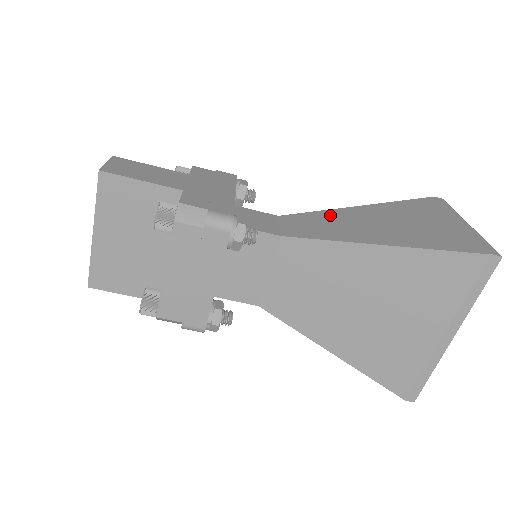
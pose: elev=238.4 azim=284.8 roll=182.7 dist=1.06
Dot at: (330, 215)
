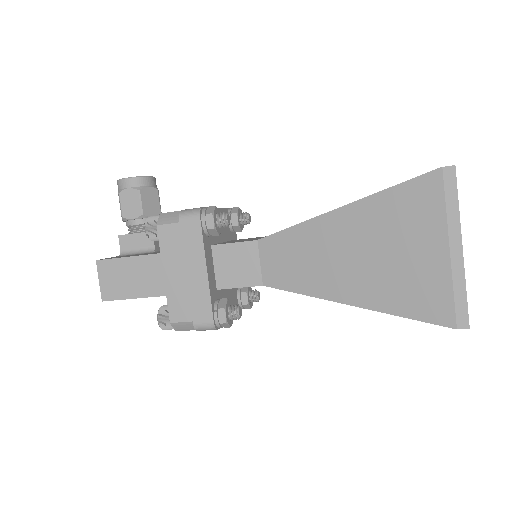
Dot at: (306, 237)
